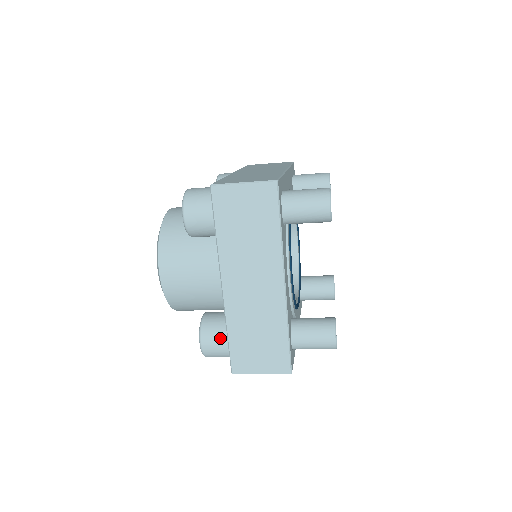
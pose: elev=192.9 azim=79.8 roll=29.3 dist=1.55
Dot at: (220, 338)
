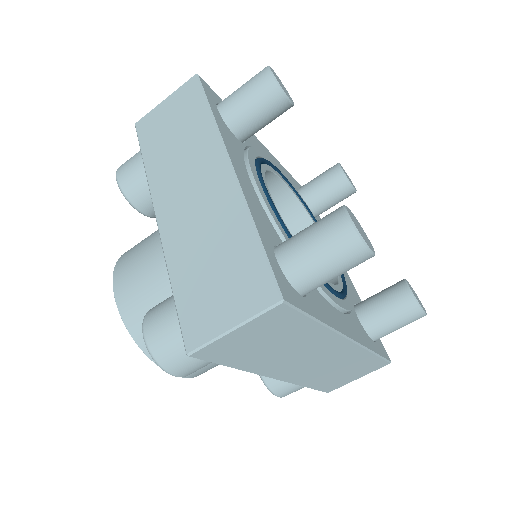
Dot at: (168, 307)
